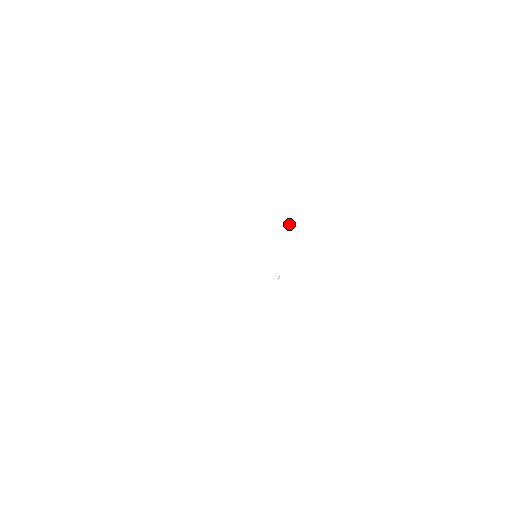
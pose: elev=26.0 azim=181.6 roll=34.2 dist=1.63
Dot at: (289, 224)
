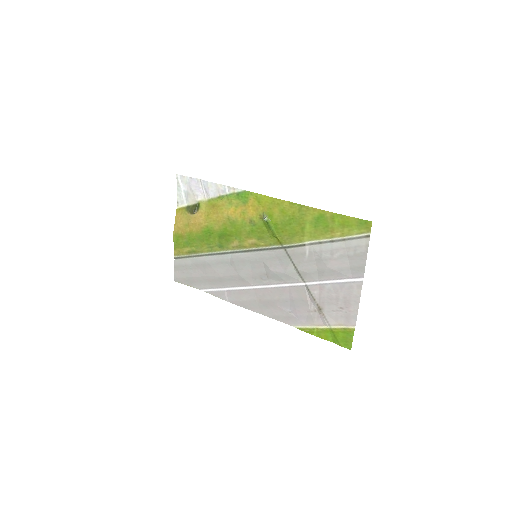
Dot at: (264, 220)
